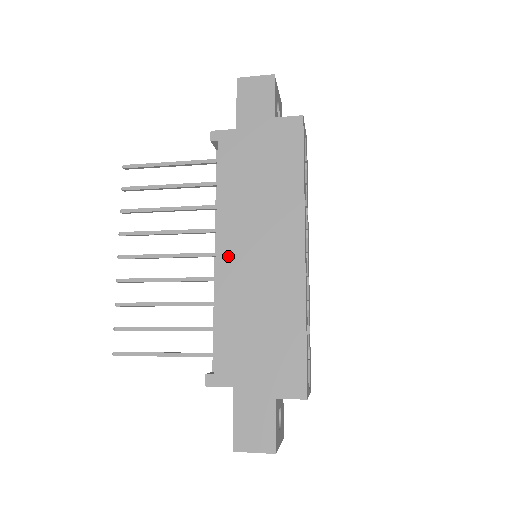
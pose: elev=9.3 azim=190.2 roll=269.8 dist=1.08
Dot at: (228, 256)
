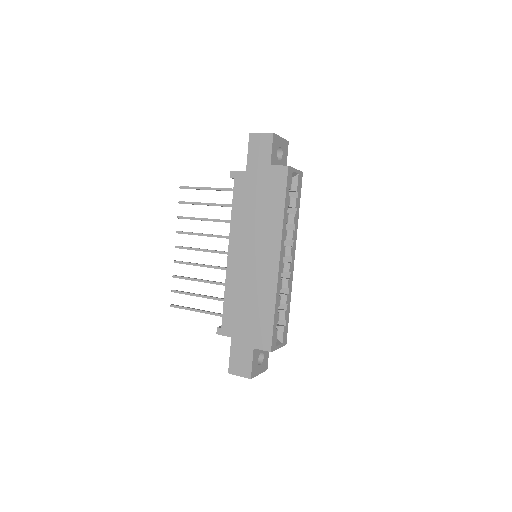
Dot at: (234, 257)
